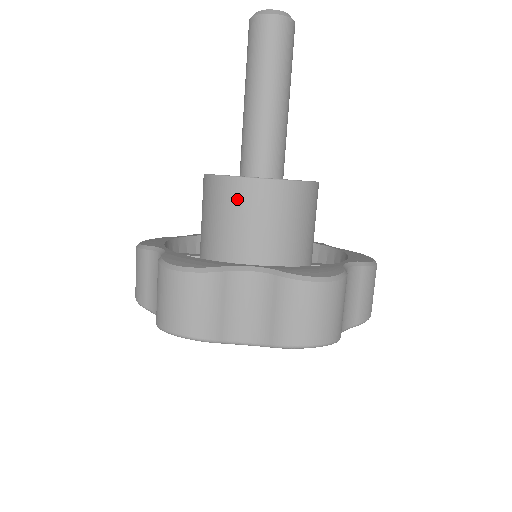
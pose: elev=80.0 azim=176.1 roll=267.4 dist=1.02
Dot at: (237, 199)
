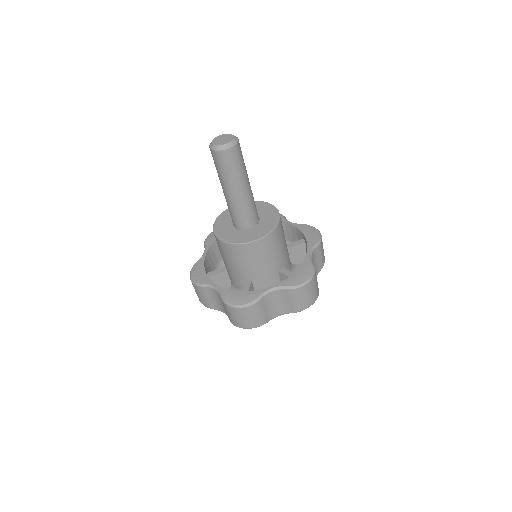
Dot at: (219, 245)
